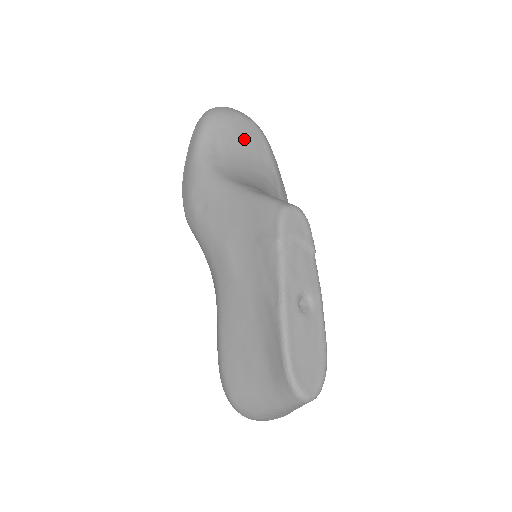
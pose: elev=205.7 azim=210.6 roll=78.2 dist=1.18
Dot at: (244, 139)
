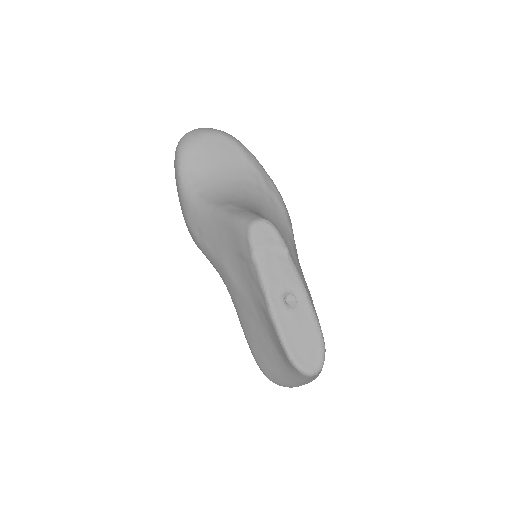
Dot at: (217, 154)
